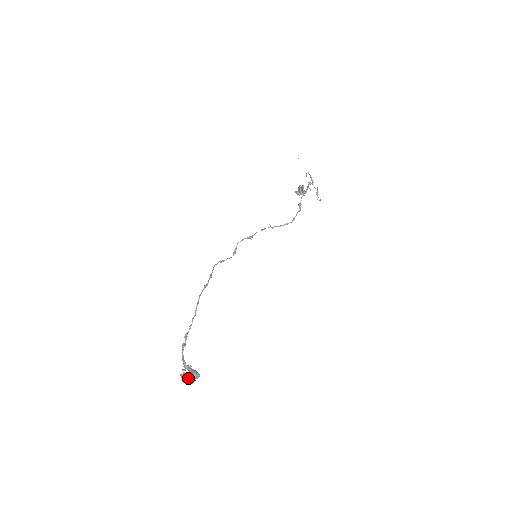
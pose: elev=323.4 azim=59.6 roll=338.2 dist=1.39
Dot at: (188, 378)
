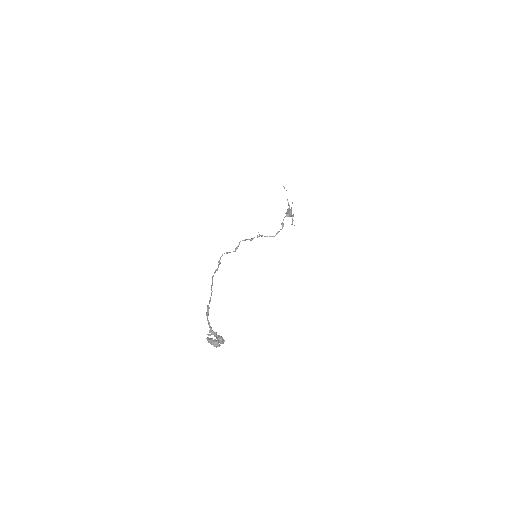
Dot at: (218, 341)
